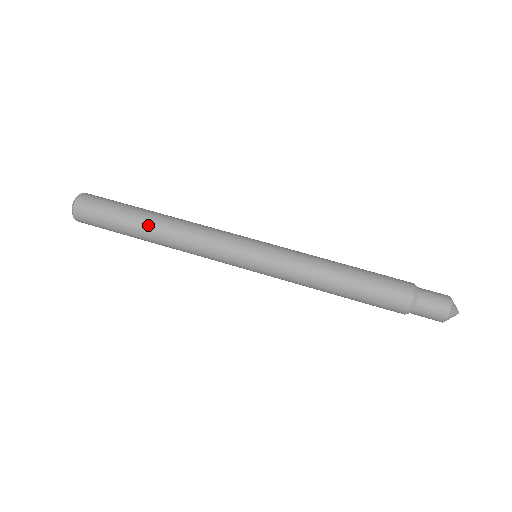
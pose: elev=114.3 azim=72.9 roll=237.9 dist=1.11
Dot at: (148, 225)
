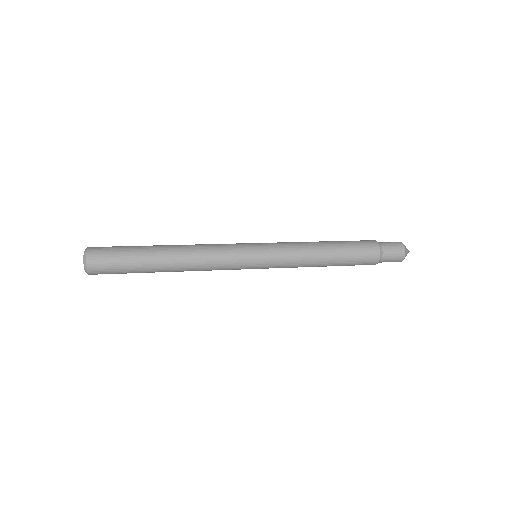
Dot at: occluded
